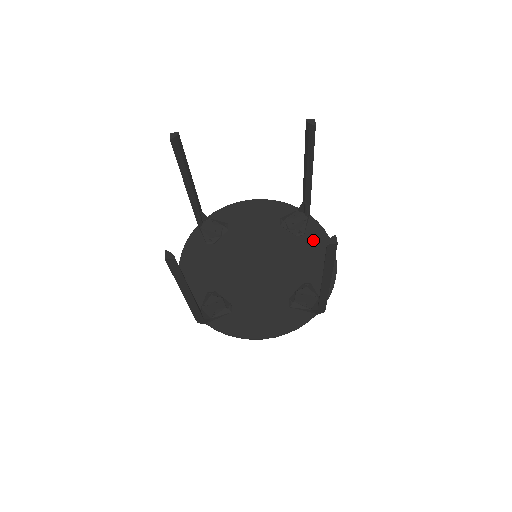
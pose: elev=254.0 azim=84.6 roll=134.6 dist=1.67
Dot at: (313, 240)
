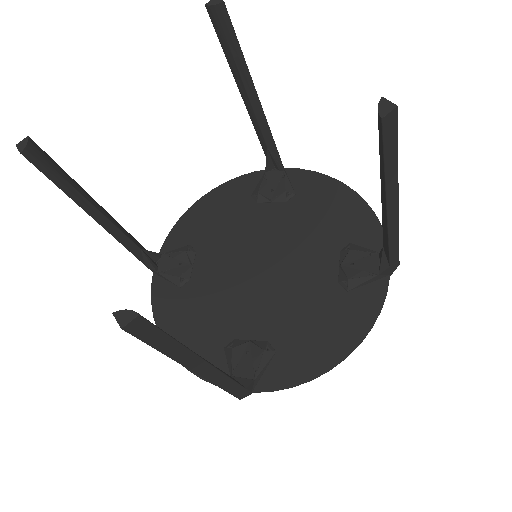
Dot at: (311, 192)
